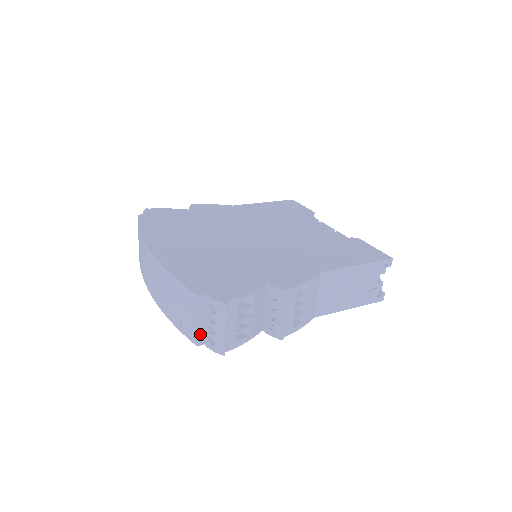
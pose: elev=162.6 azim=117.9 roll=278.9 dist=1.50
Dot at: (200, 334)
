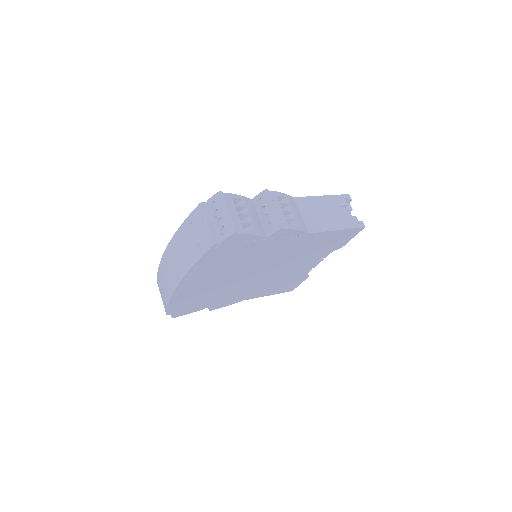
Dot at: (213, 234)
